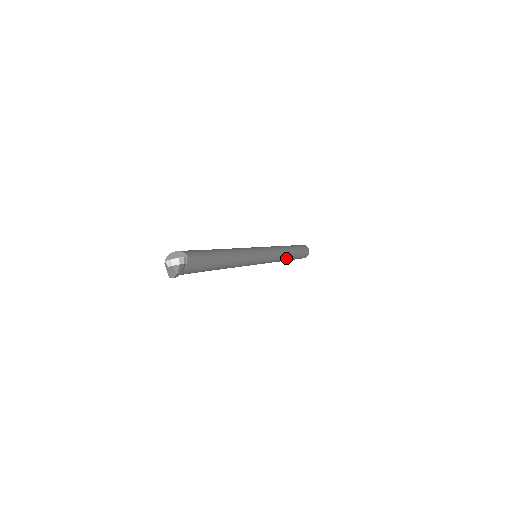
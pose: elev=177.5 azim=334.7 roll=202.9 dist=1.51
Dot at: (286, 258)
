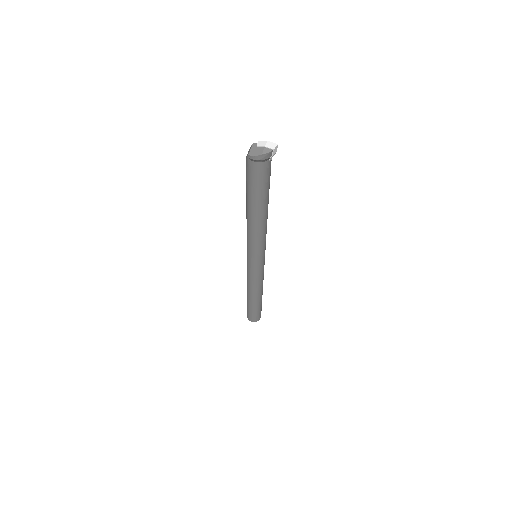
Dot at: (257, 294)
